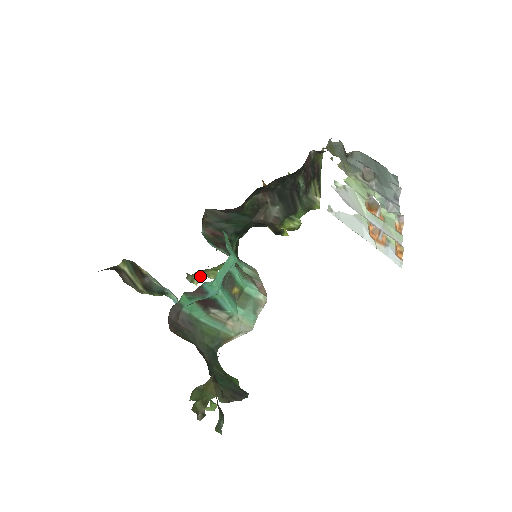
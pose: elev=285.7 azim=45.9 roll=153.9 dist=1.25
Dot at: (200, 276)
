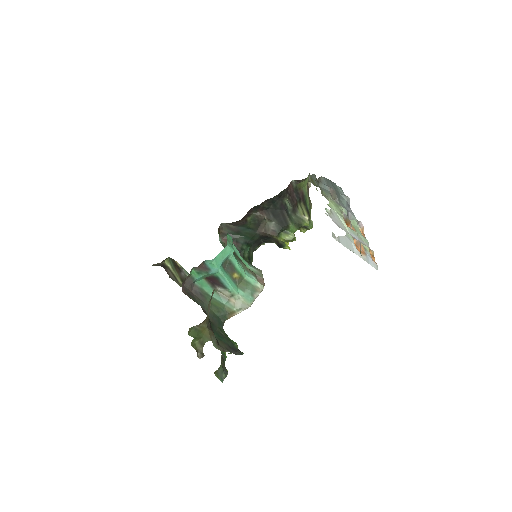
Dot at: occluded
